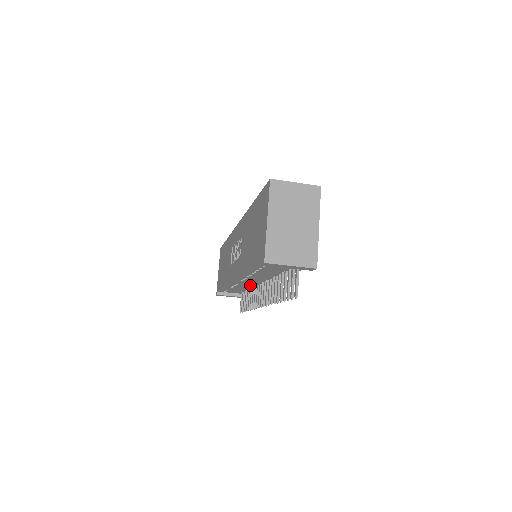
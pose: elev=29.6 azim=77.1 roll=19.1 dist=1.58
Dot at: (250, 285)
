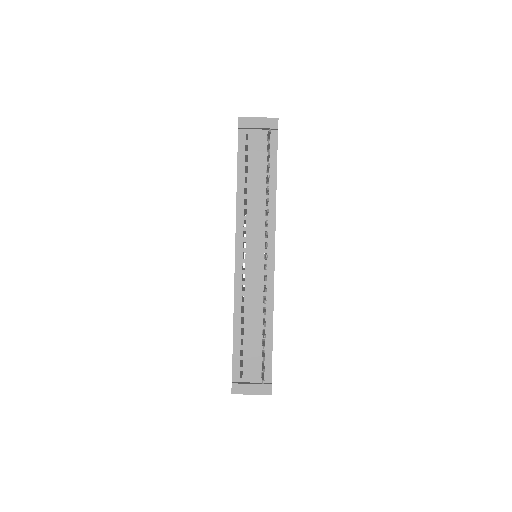
Dot at: (258, 288)
